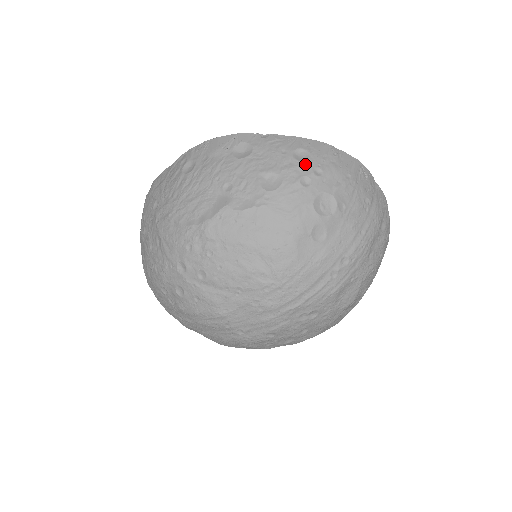
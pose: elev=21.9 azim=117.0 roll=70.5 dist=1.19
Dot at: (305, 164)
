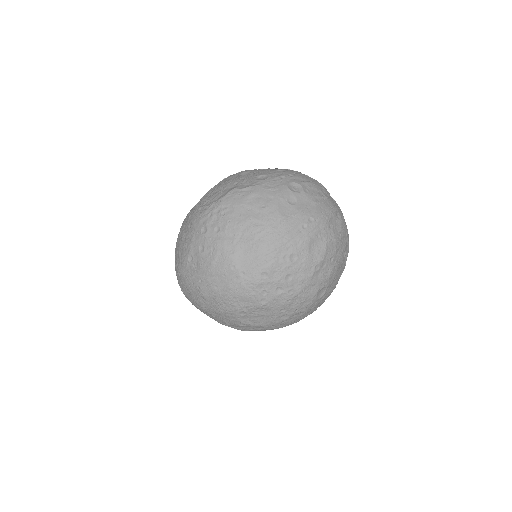
Dot at: (282, 172)
